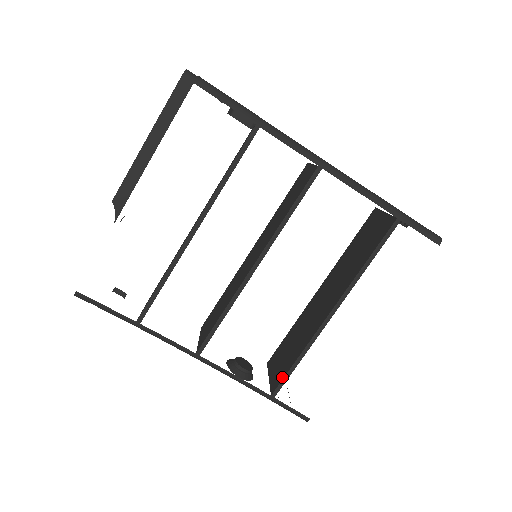
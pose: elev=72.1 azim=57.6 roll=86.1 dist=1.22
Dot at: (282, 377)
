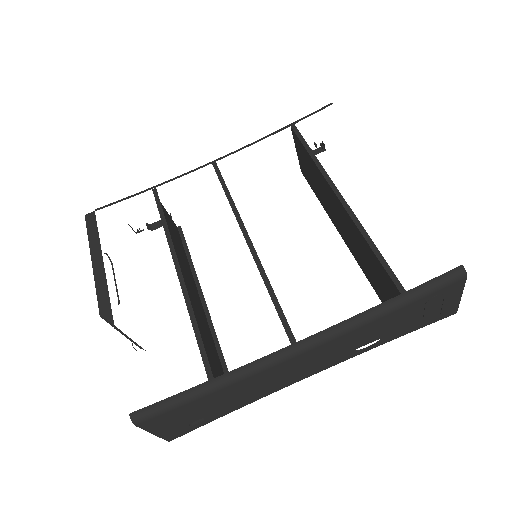
Dot at: (385, 273)
